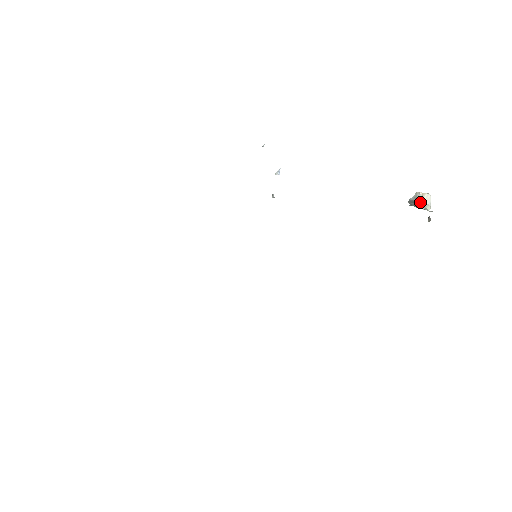
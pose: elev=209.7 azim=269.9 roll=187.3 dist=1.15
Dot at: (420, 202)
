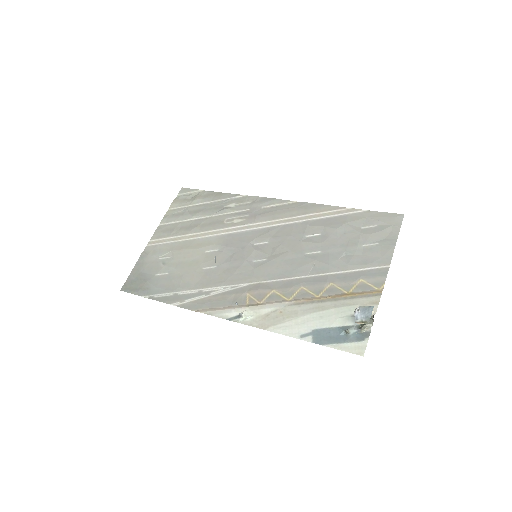
Dot at: occluded
